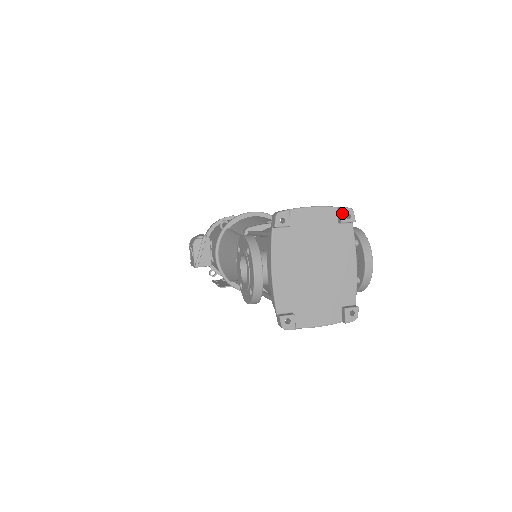
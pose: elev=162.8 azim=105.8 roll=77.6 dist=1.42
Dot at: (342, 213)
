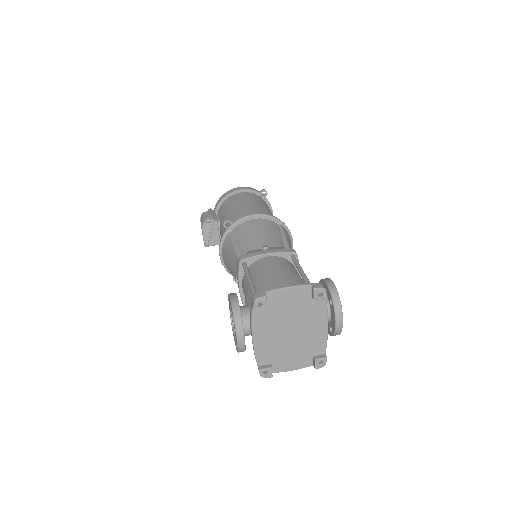
Dot at: (315, 293)
